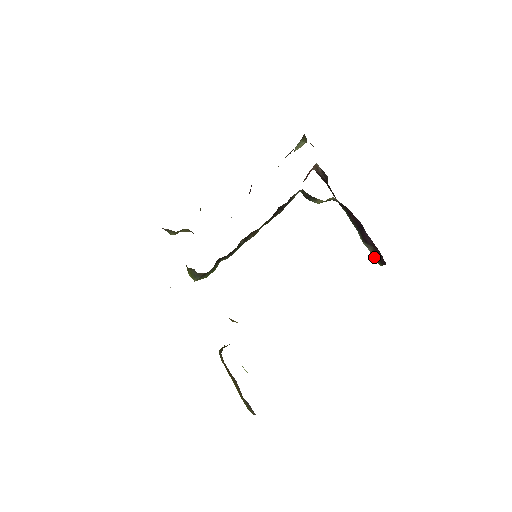
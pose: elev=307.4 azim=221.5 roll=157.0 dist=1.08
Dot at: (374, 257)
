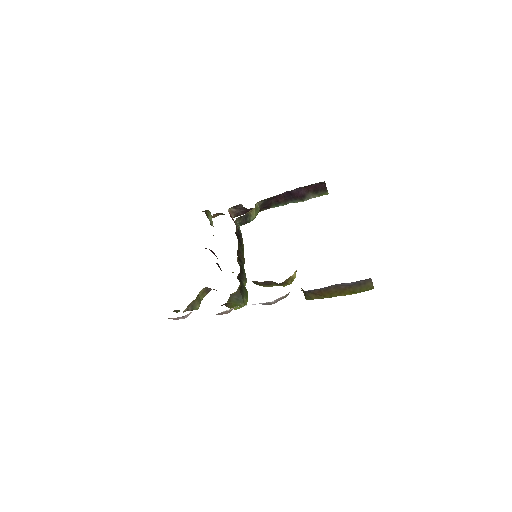
Dot at: (319, 196)
